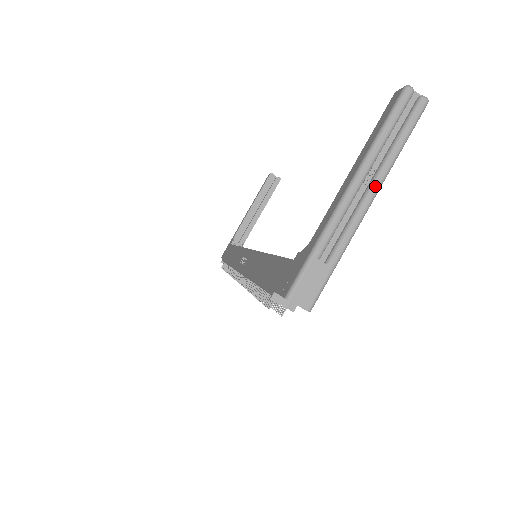
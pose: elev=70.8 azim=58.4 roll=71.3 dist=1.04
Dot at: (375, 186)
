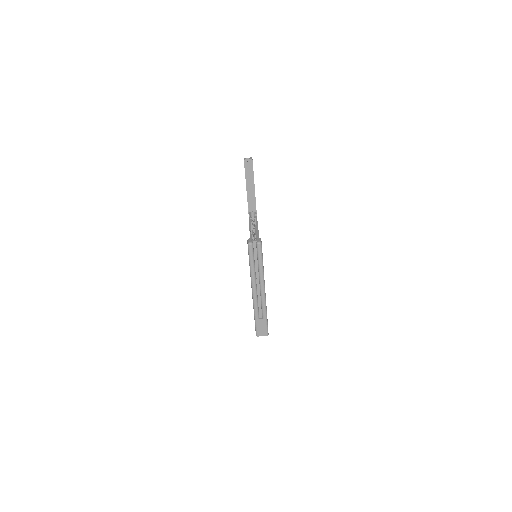
Dot at: (262, 285)
